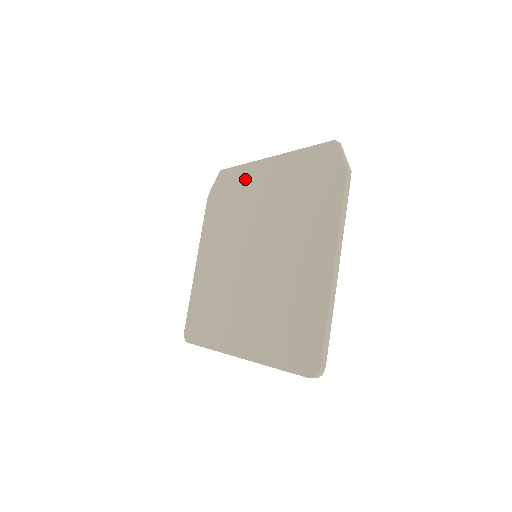
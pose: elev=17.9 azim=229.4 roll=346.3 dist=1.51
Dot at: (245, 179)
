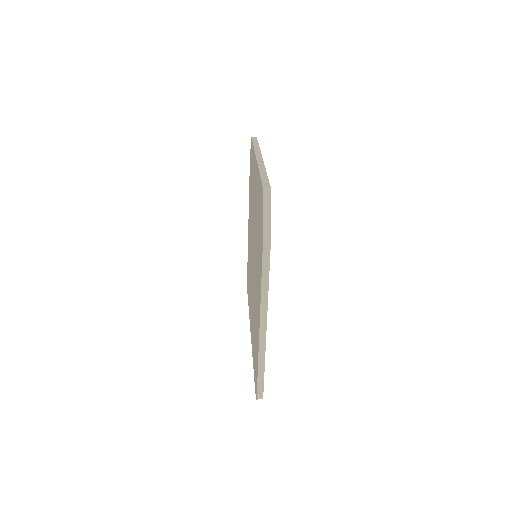
Dot at: (253, 166)
